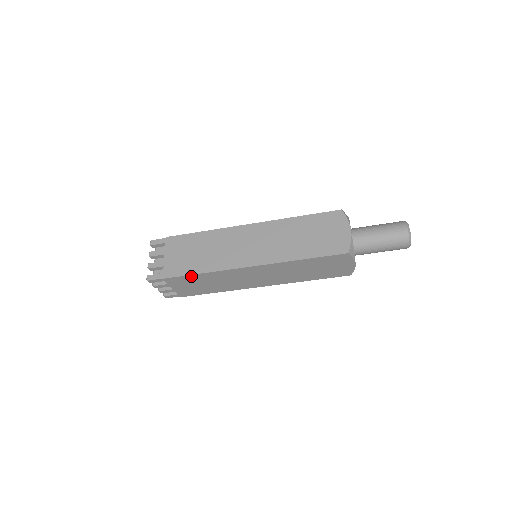
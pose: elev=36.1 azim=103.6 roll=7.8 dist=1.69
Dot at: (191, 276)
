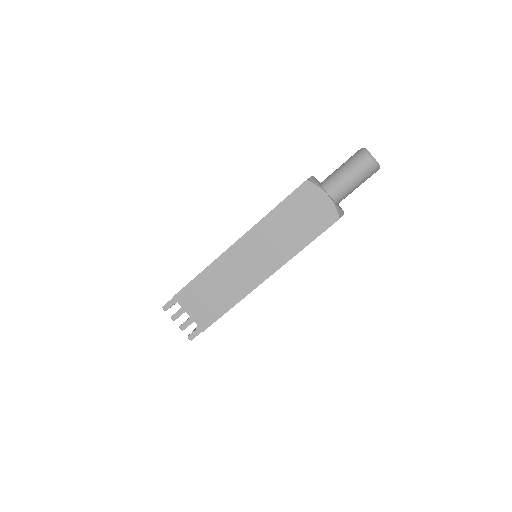
Dot at: (194, 282)
